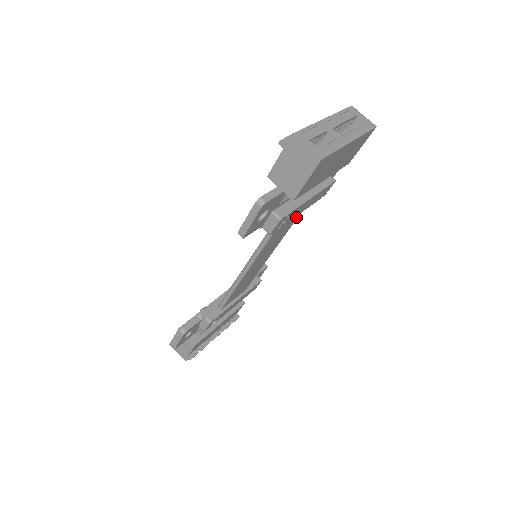
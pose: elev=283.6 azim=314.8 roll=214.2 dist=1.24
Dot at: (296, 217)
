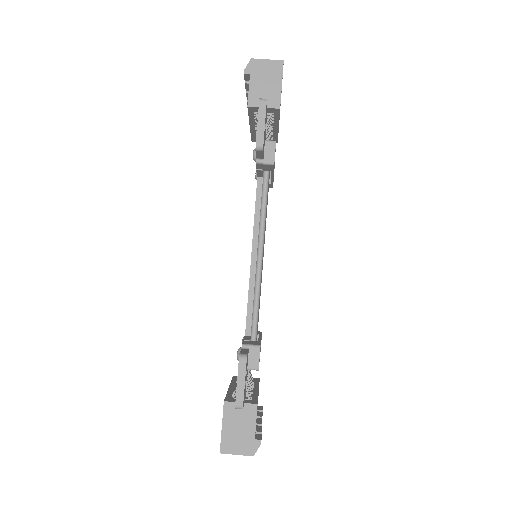
Dot at: occluded
